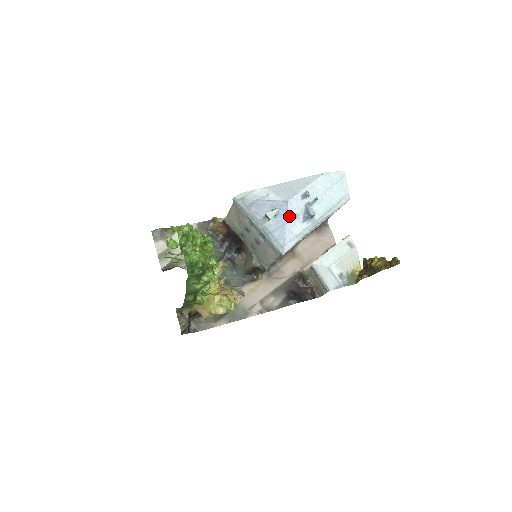
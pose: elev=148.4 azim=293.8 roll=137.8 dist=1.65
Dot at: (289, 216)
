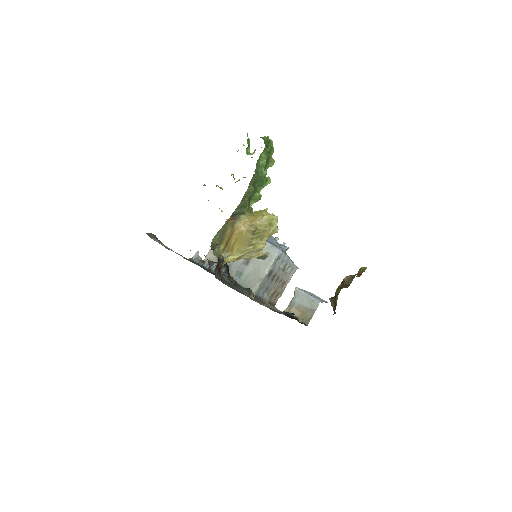
Dot at: occluded
